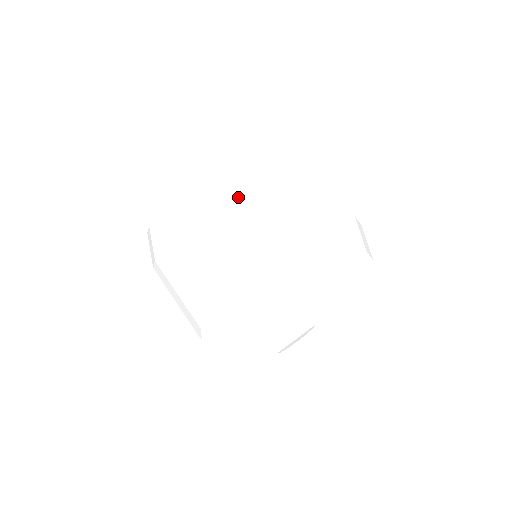
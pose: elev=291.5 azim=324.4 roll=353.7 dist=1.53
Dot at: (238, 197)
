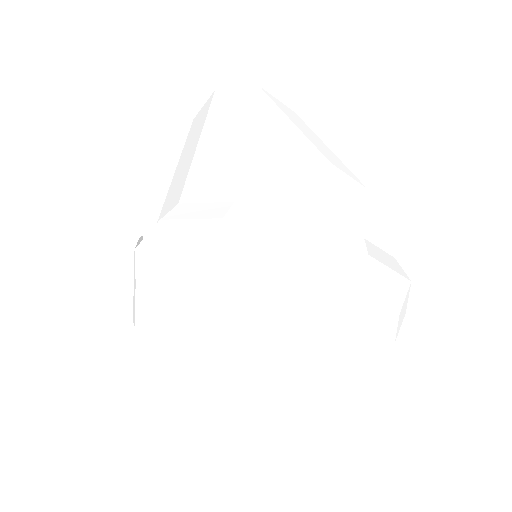
Dot at: (197, 319)
